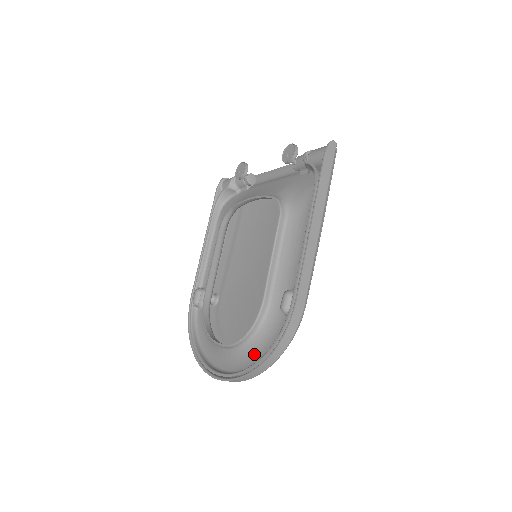
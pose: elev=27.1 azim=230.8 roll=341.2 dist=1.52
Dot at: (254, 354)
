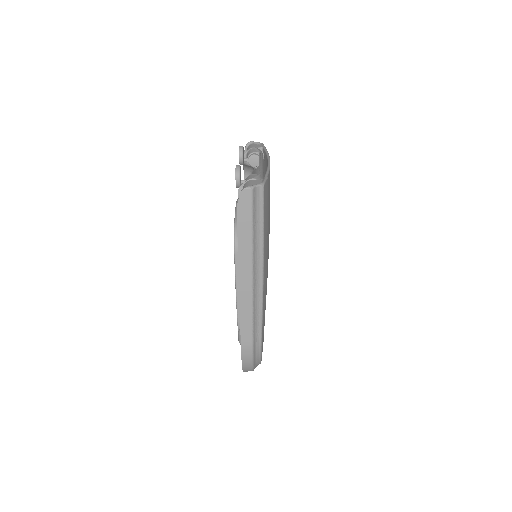
Dot at: occluded
